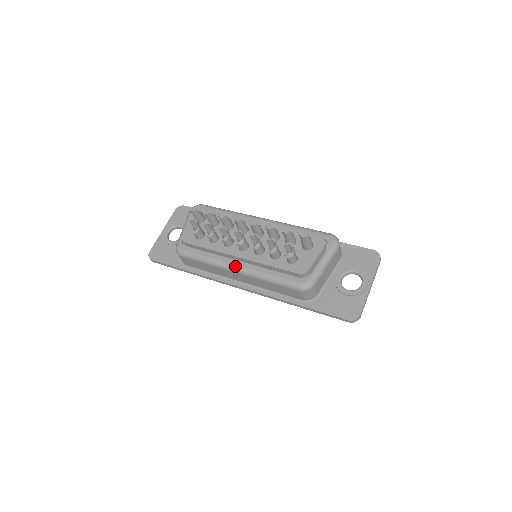
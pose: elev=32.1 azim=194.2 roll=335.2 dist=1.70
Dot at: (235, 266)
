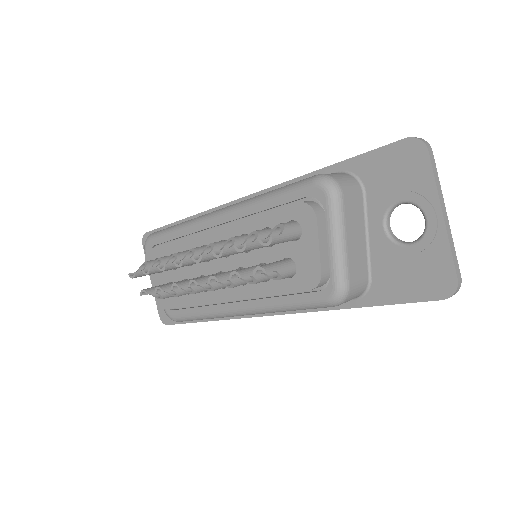
Dot at: (234, 311)
